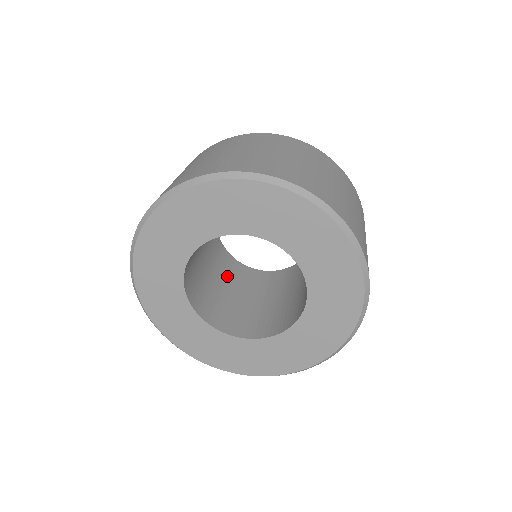
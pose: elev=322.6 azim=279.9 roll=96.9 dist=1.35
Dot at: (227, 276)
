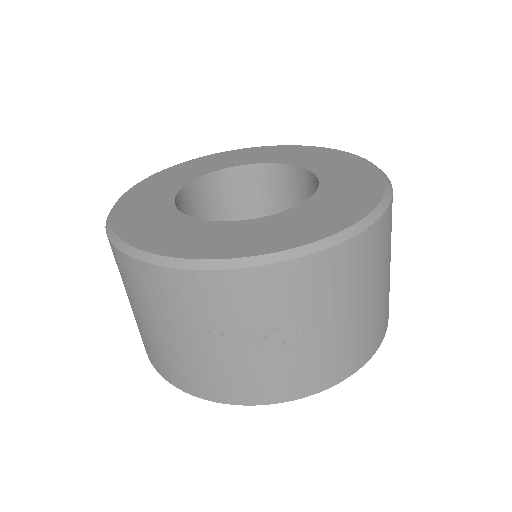
Dot at: occluded
